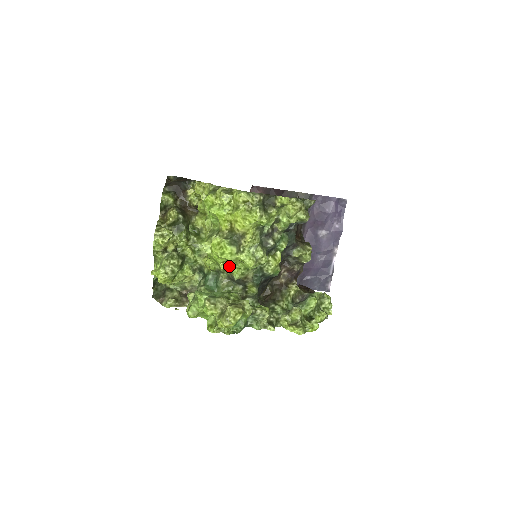
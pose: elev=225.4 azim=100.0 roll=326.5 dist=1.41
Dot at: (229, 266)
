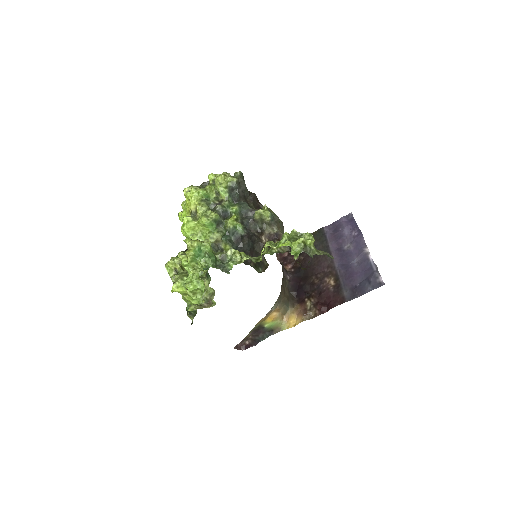
Dot at: (200, 238)
